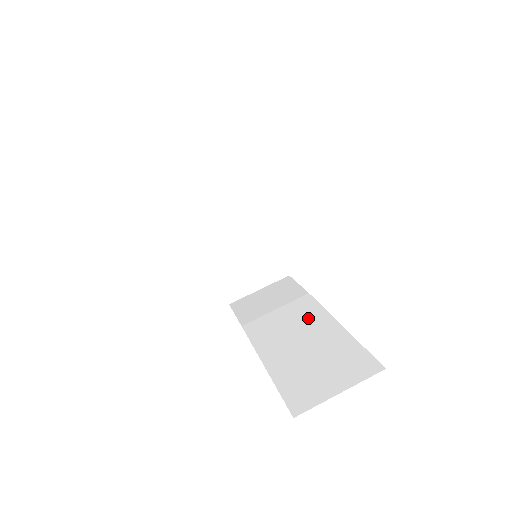
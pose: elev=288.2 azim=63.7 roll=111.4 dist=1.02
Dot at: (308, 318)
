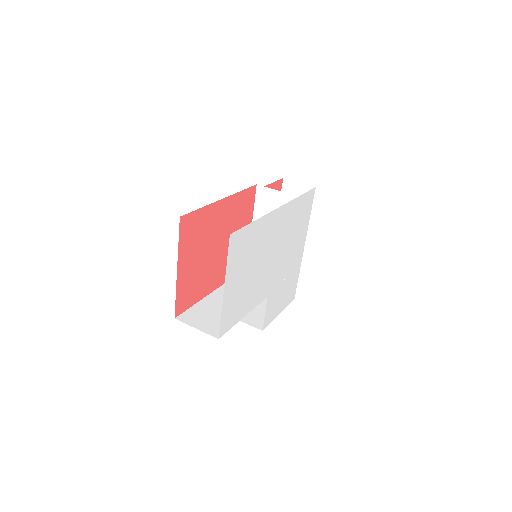
Dot at: occluded
